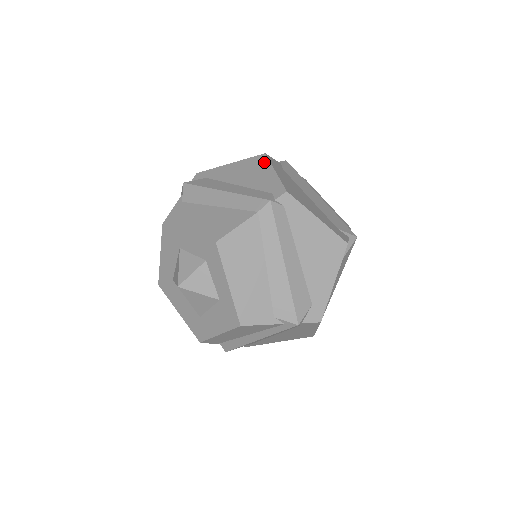
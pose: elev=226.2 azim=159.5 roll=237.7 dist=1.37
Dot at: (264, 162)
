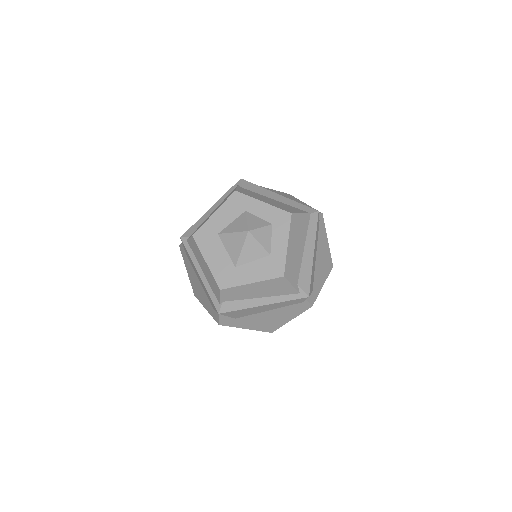
Dot at: (293, 197)
